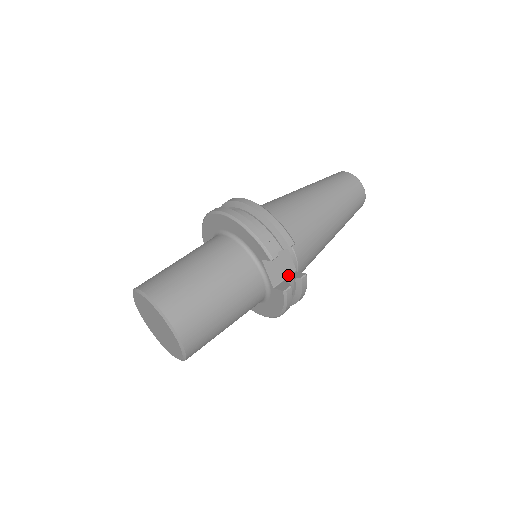
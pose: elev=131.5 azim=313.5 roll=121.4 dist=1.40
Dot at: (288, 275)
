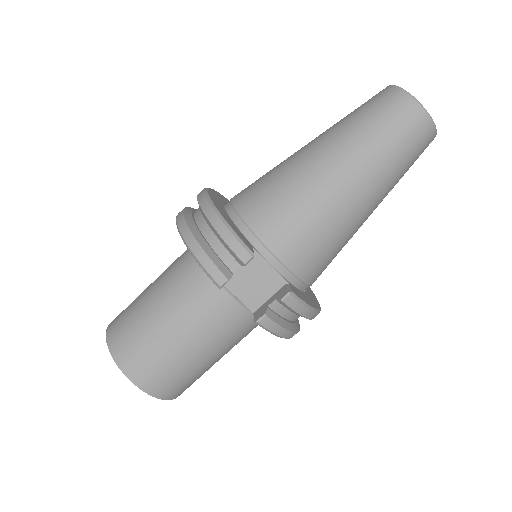
Dot at: (274, 291)
